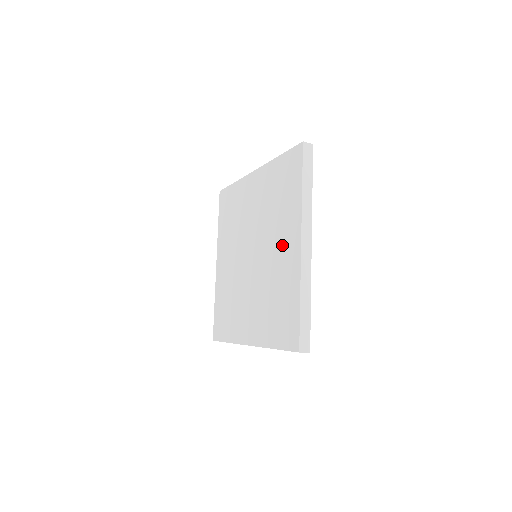
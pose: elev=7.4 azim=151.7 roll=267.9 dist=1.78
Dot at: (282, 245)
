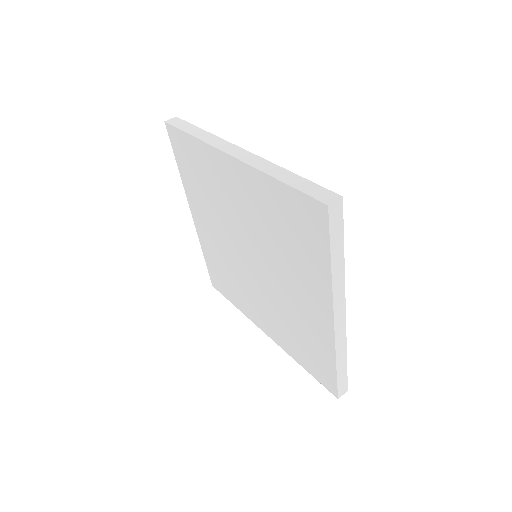
Dot at: (235, 193)
